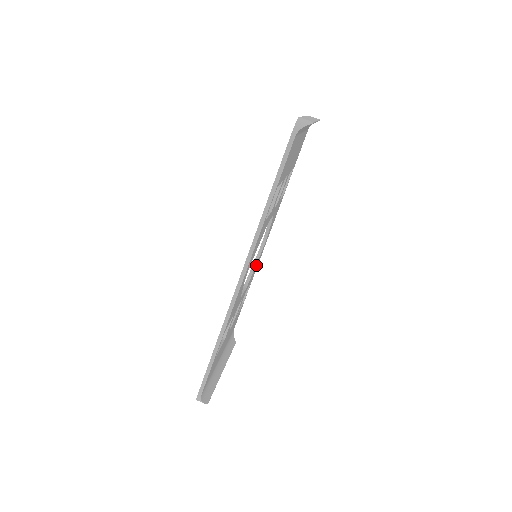
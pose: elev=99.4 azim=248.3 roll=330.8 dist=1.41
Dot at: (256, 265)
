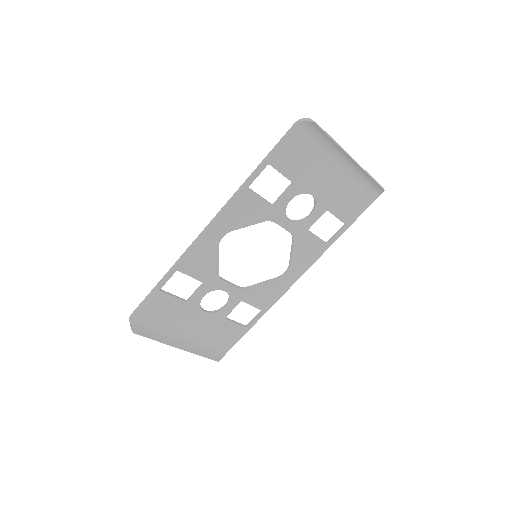
Dot at: (268, 288)
